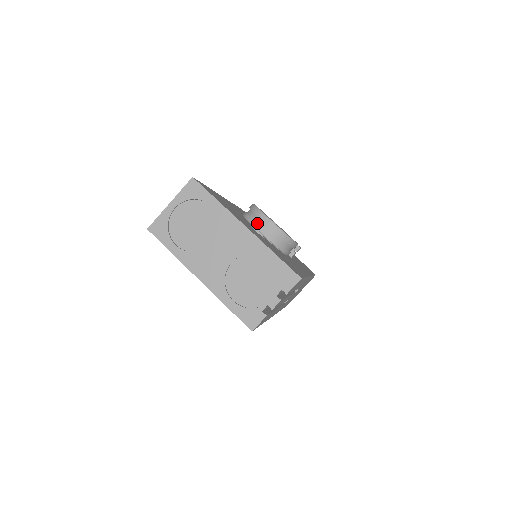
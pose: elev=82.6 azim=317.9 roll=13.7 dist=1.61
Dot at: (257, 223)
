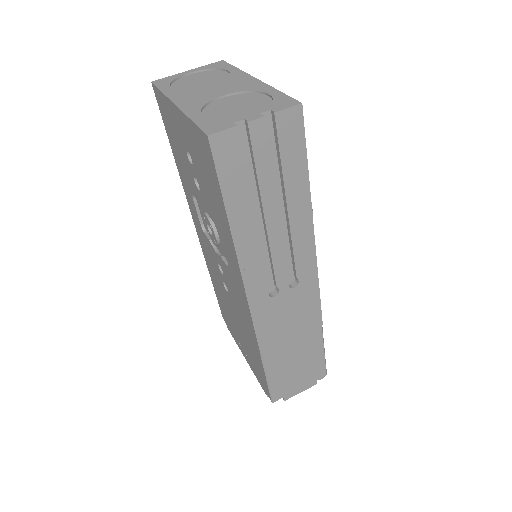
Dot at: occluded
